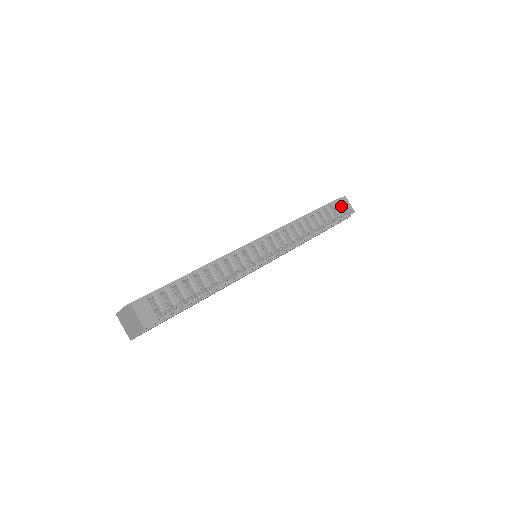
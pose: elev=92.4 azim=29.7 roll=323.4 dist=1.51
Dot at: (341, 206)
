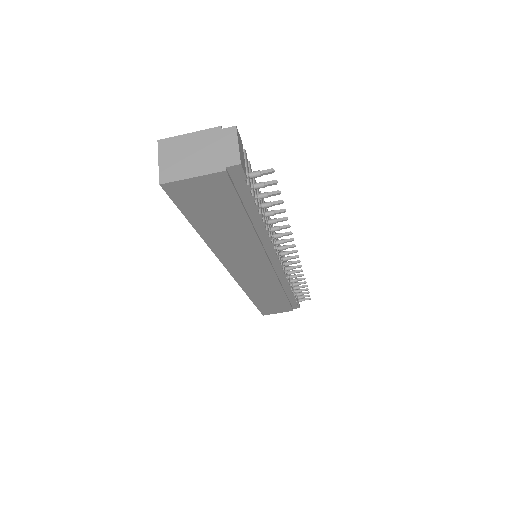
Dot at: occluded
